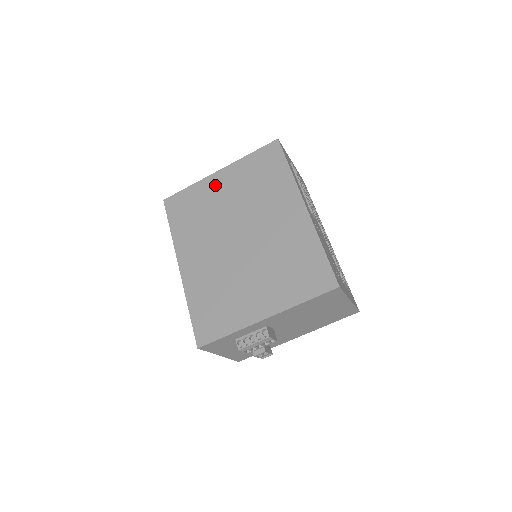
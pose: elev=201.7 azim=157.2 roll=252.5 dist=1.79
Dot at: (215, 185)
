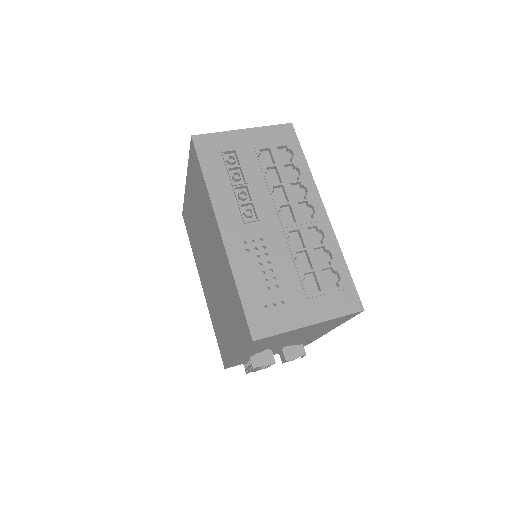
Dot at: (189, 199)
